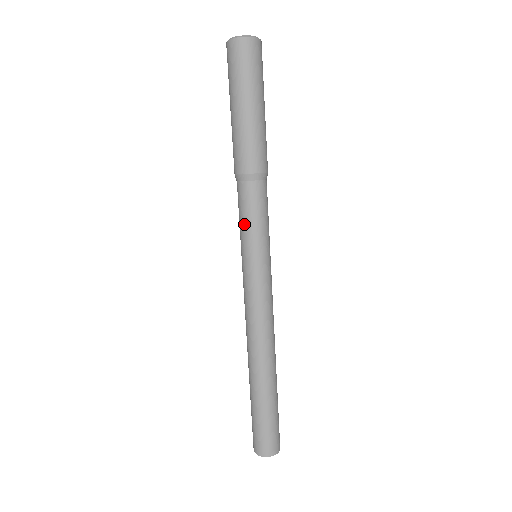
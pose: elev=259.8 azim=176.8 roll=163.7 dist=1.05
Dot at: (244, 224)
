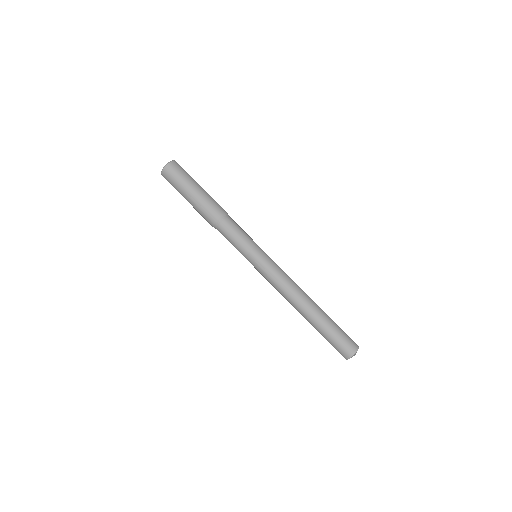
Dot at: (238, 242)
